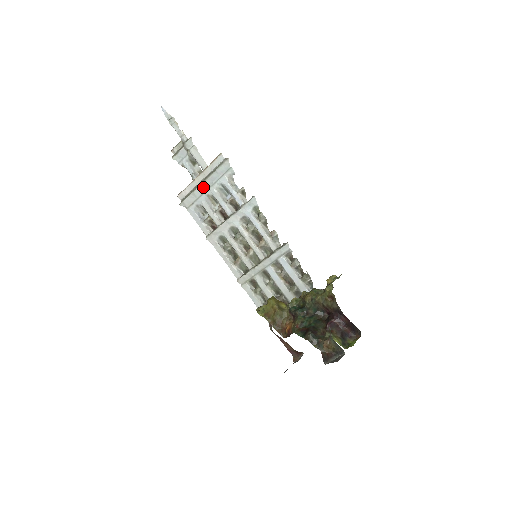
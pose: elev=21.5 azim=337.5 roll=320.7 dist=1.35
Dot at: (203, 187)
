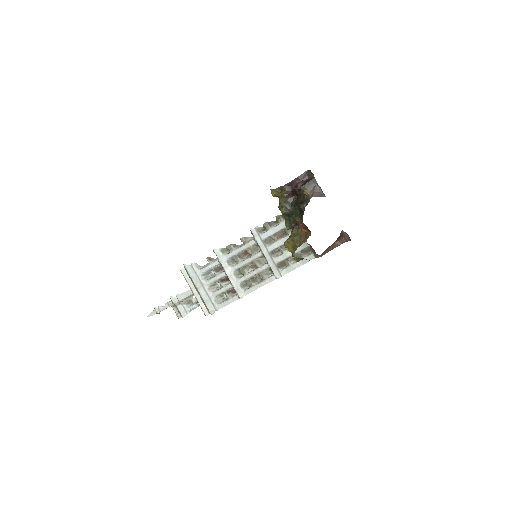
Dot at: (201, 291)
